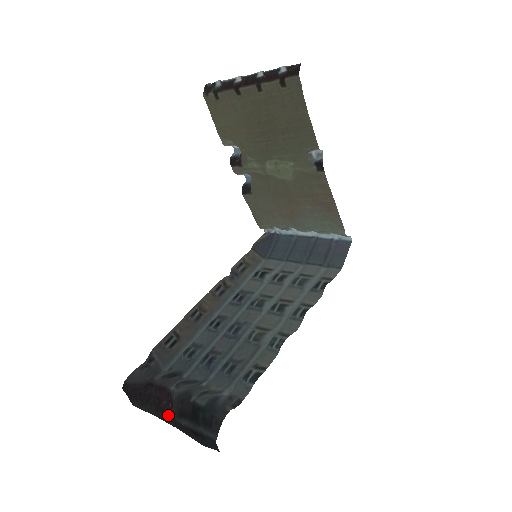
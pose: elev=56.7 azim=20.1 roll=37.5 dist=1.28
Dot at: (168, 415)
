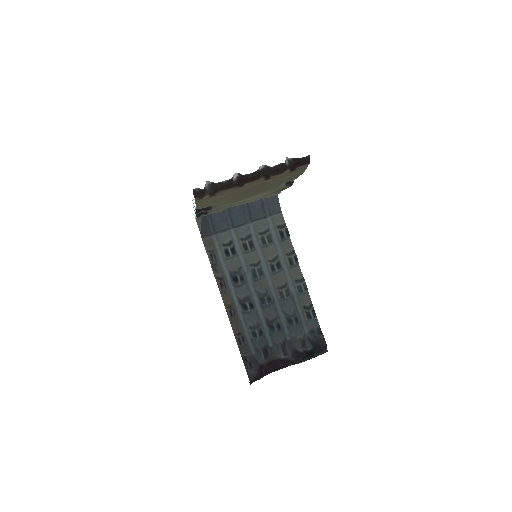
Dot at: (287, 366)
